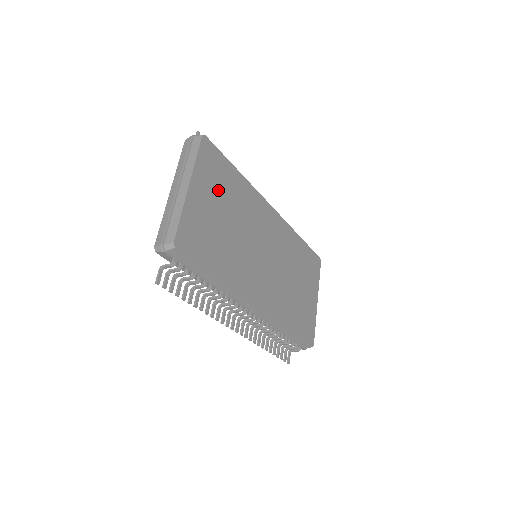
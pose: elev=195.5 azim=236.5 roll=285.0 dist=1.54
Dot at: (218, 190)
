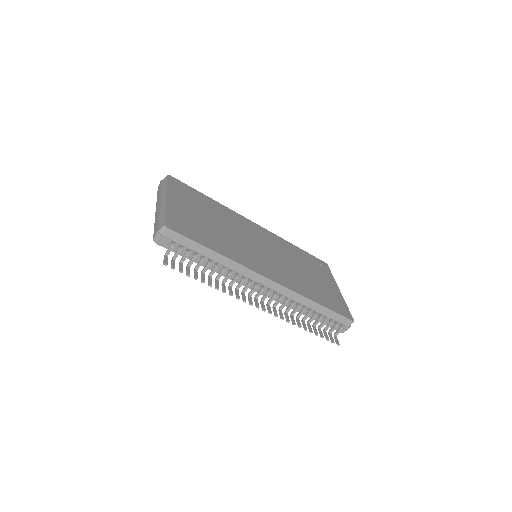
Dot at: (195, 204)
